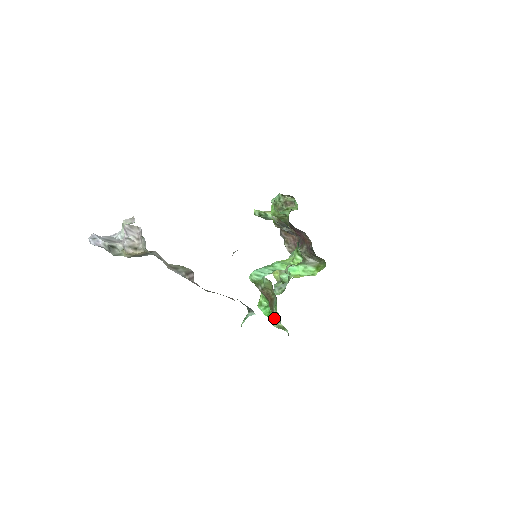
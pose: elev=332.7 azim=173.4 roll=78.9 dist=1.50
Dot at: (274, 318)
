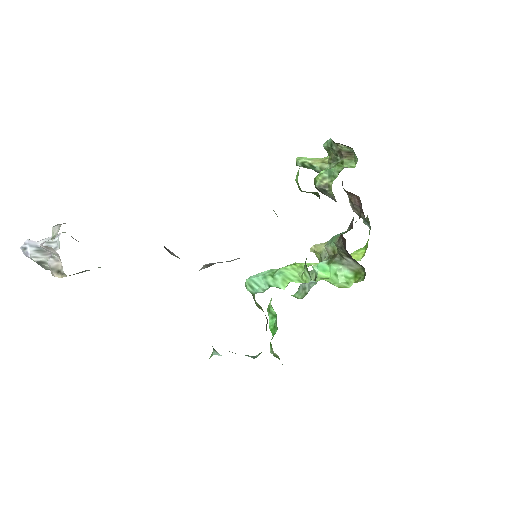
Dot at: occluded
